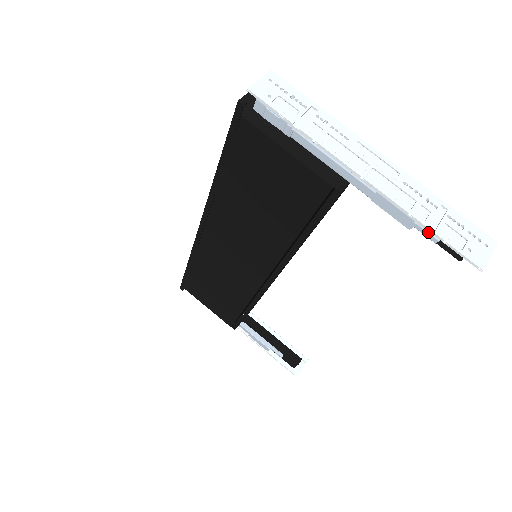
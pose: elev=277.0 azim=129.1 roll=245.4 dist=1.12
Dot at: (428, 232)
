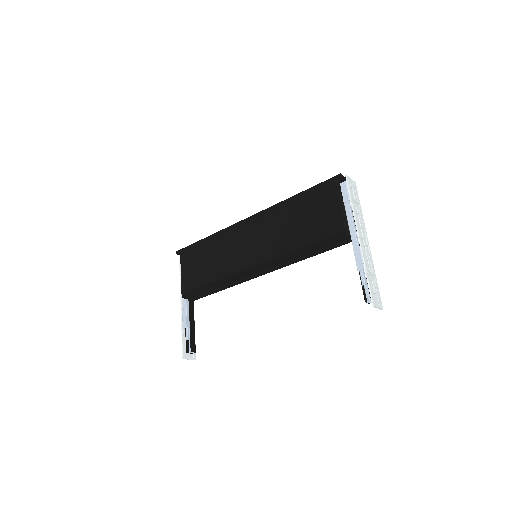
Dot at: (365, 275)
